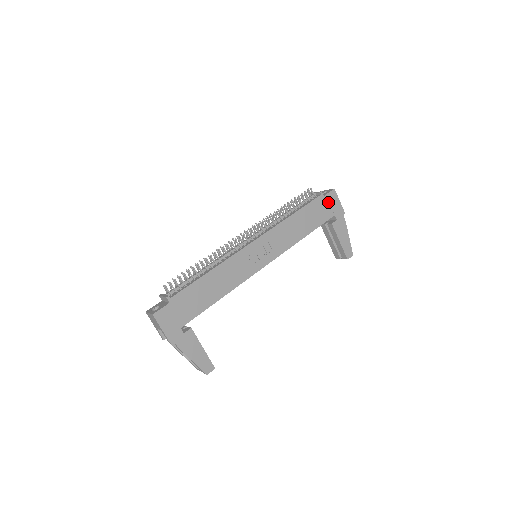
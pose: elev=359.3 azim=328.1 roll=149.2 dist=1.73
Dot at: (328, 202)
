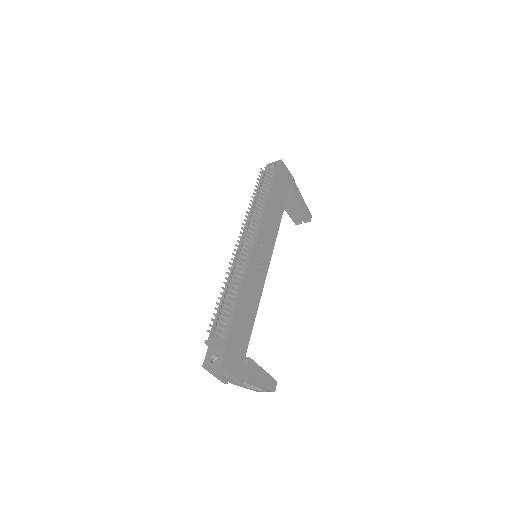
Dot at: (282, 175)
